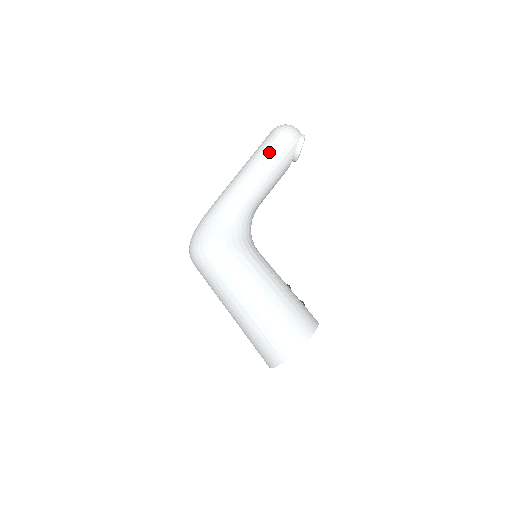
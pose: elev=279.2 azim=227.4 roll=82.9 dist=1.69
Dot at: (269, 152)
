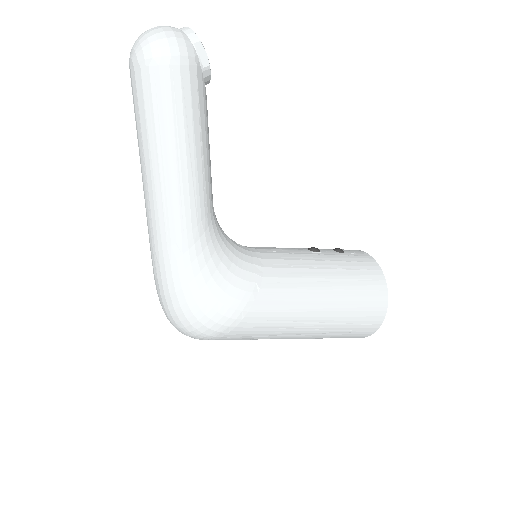
Dot at: (172, 118)
